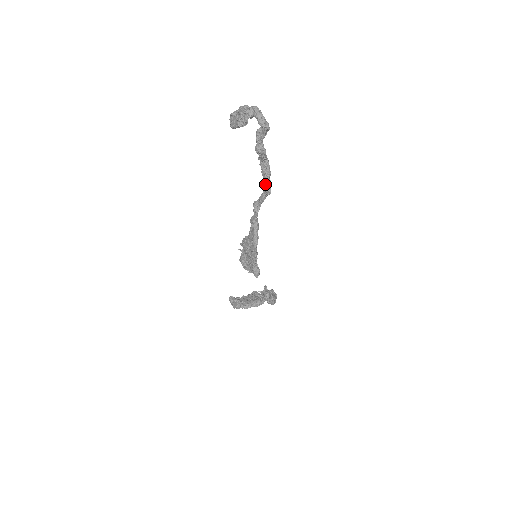
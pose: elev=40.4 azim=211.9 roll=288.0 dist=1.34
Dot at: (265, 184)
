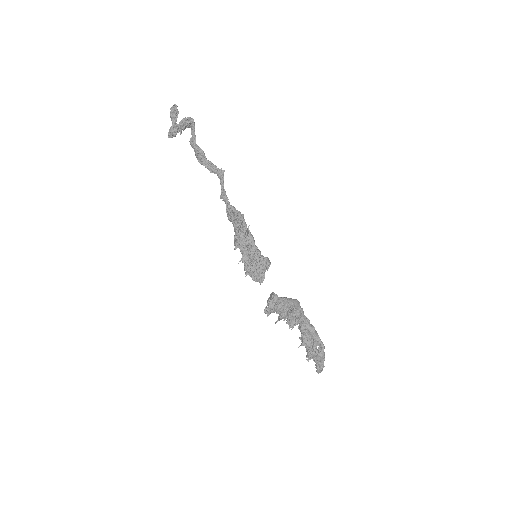
Dot at: (217, 171)
